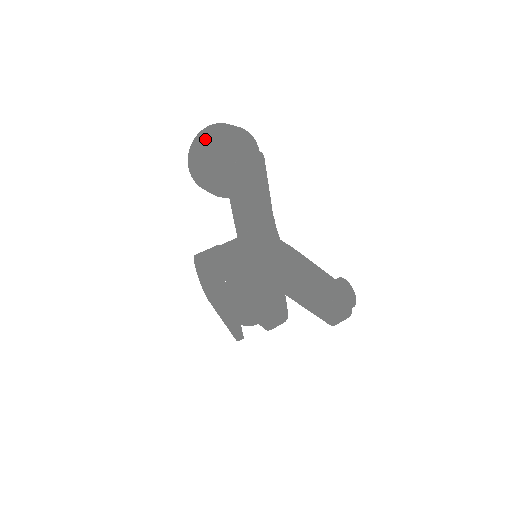
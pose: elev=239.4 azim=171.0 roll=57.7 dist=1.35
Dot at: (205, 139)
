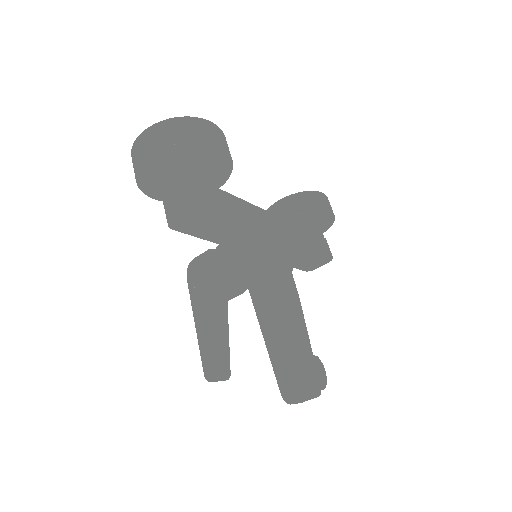
Dot at: (135, 174)
